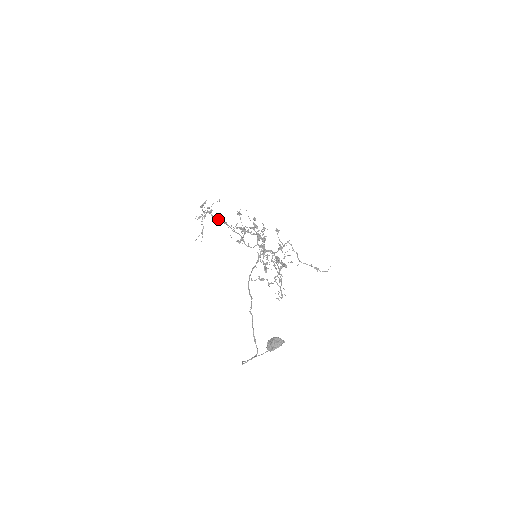
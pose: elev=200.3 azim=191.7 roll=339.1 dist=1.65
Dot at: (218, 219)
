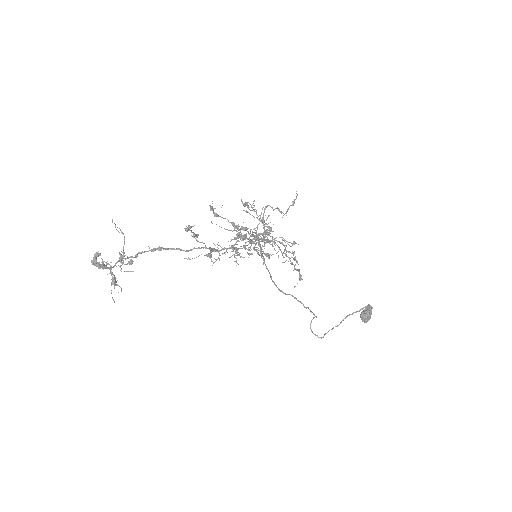
Dot at: (139, 253)
